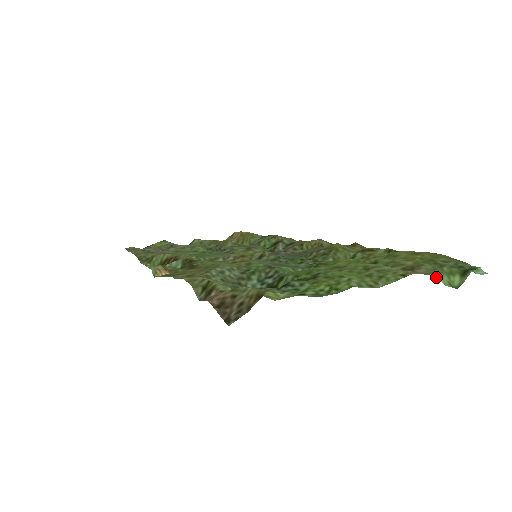
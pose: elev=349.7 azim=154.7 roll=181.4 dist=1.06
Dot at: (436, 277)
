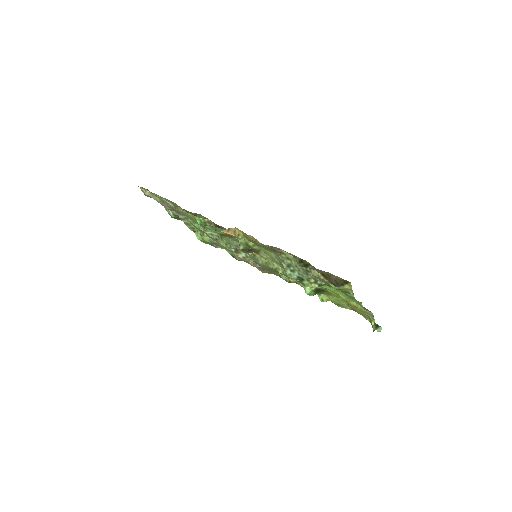
Dot at: (372, 320)
